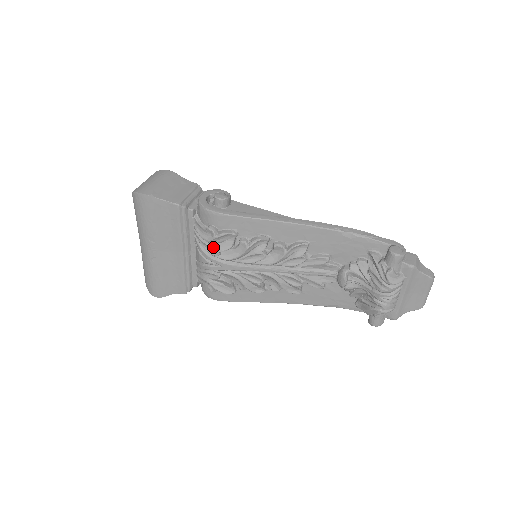
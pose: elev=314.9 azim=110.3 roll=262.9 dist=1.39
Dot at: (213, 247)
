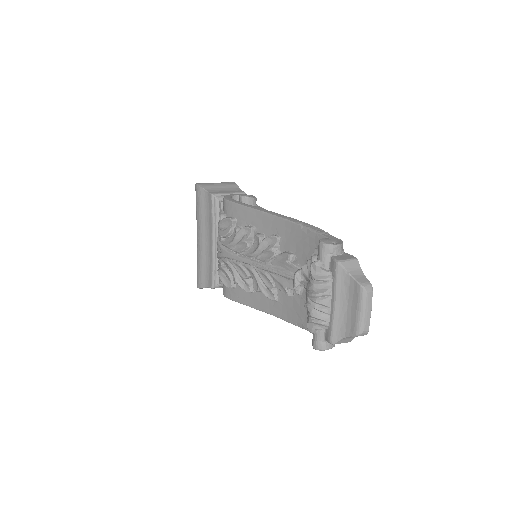
Dot at: (220, 232)
